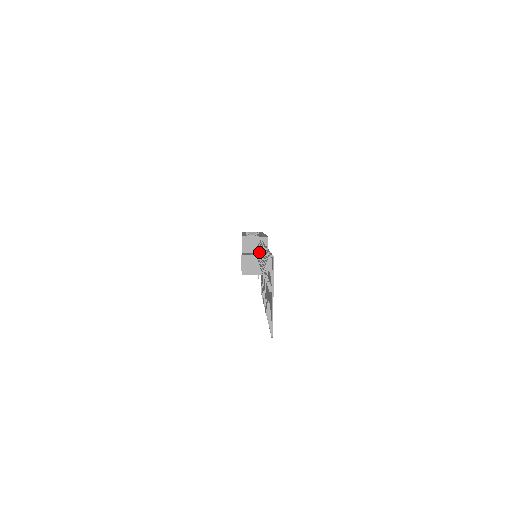
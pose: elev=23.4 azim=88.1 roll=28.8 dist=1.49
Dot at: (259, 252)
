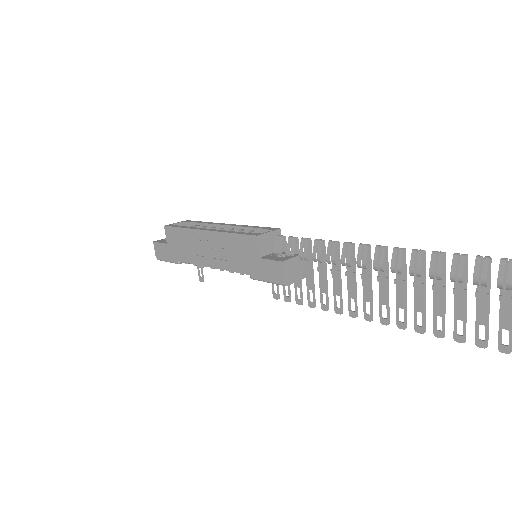
Dot at: (345, 253)
